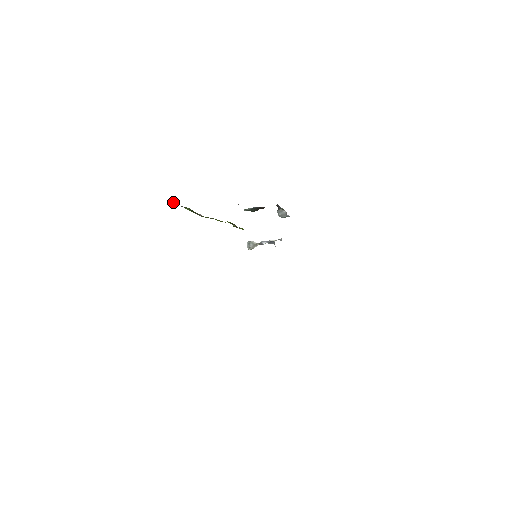
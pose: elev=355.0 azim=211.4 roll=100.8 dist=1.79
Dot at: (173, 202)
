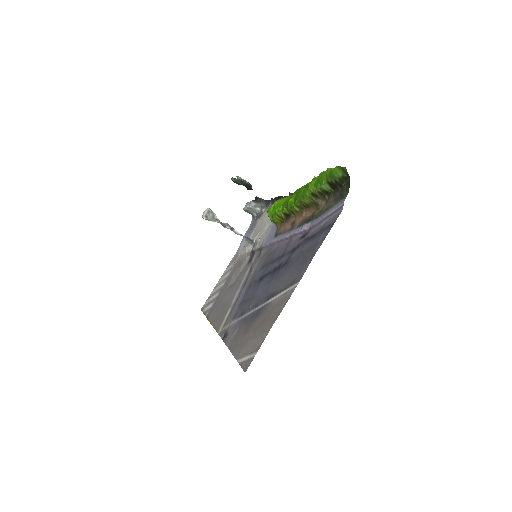
Dot at: (349, 178)
